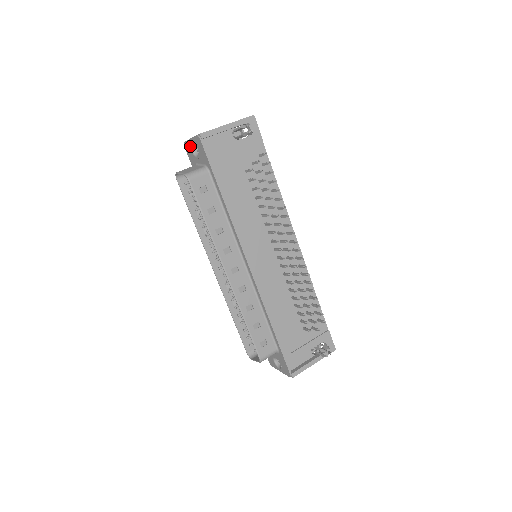
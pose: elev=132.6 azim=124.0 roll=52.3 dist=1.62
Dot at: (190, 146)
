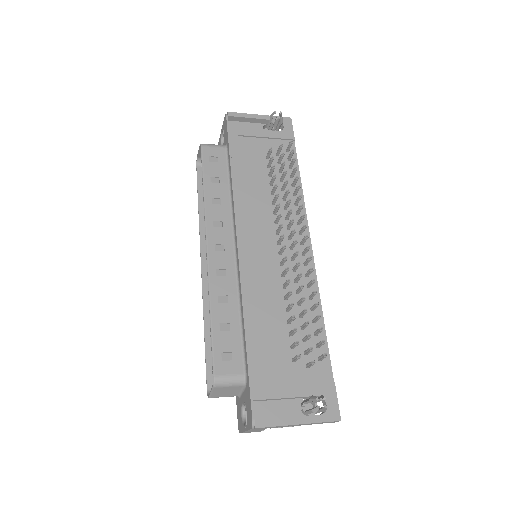
Dot at: (220, 139)
